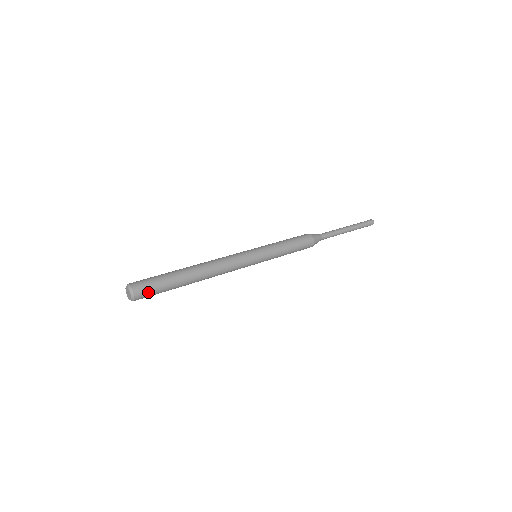
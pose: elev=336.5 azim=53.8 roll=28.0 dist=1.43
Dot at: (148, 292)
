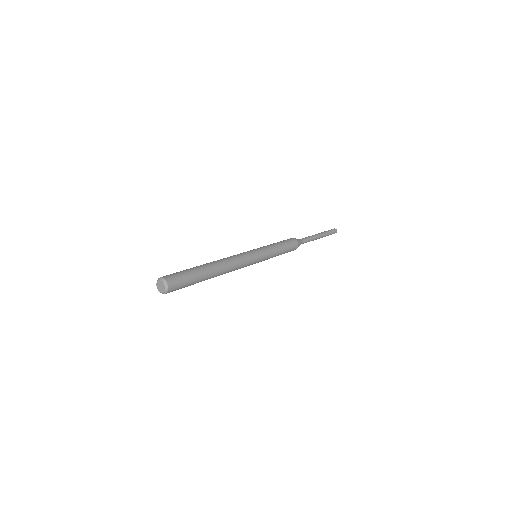
Dot at: (176, 277)
